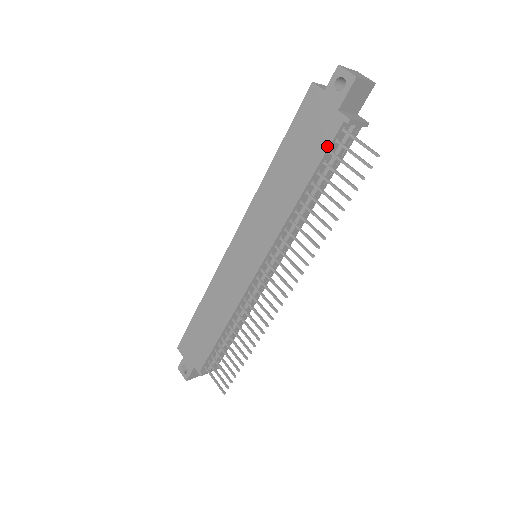
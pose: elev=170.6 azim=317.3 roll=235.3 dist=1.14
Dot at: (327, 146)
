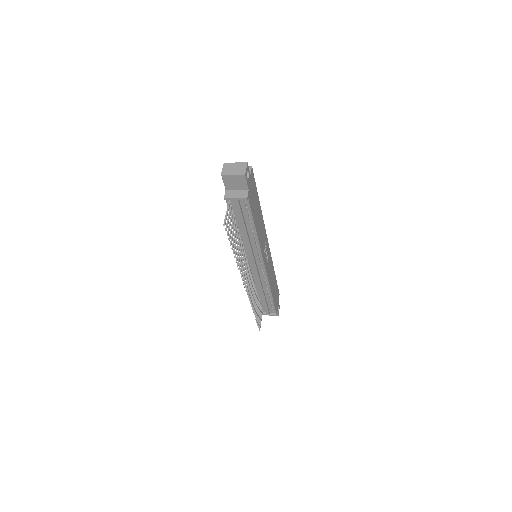
Dot at: (229, 208)
